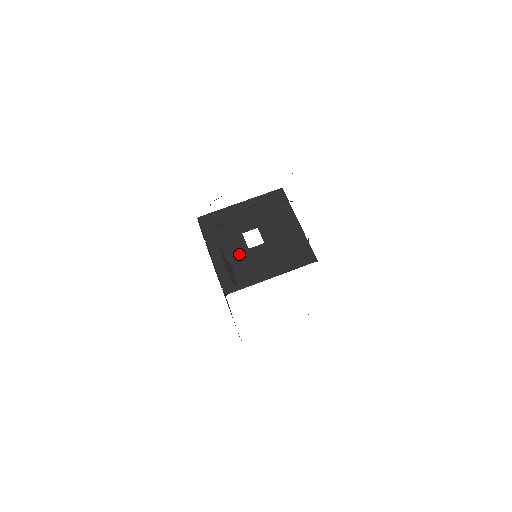
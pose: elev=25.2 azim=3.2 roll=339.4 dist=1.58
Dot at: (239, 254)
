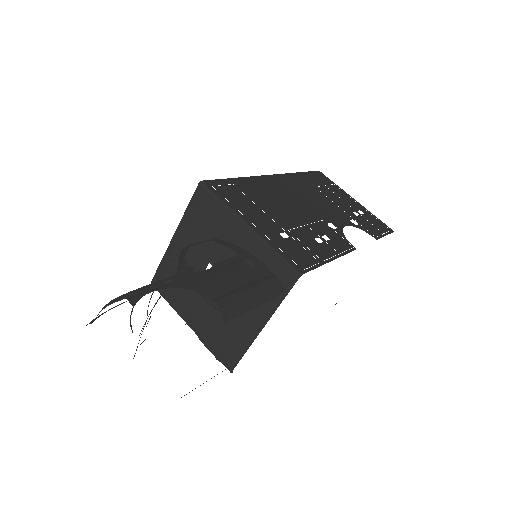
Dot at: (212, 312)
